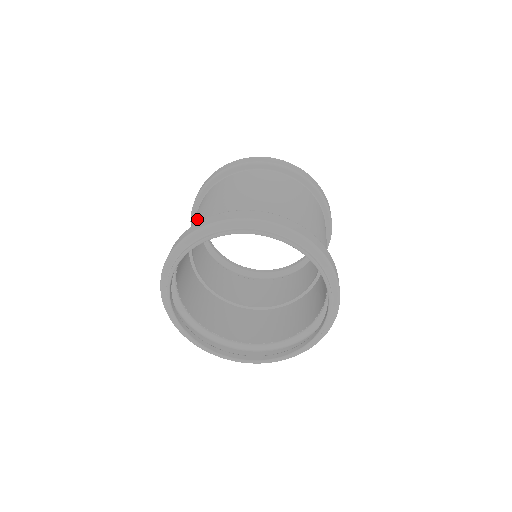
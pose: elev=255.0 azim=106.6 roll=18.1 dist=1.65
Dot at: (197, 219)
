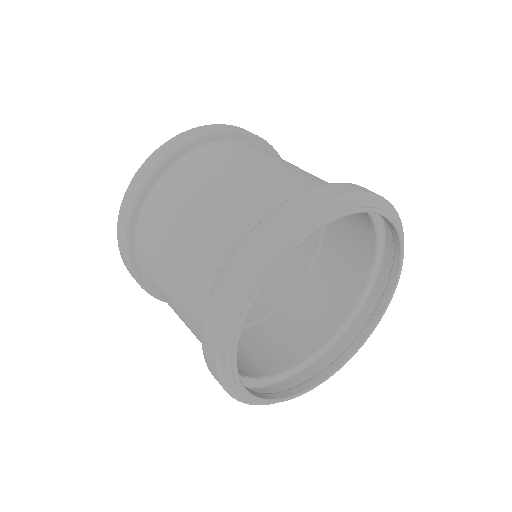
Dot at: (266, 178)
